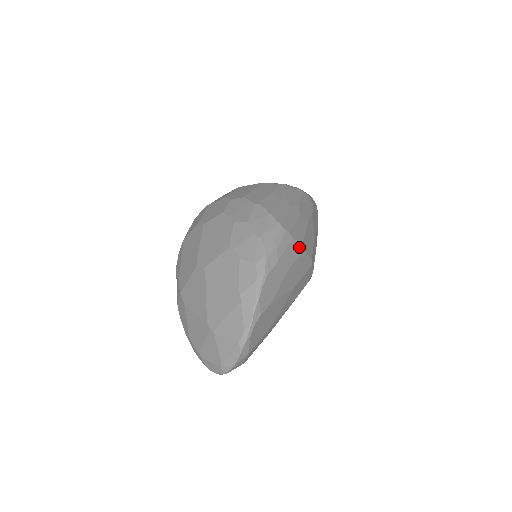
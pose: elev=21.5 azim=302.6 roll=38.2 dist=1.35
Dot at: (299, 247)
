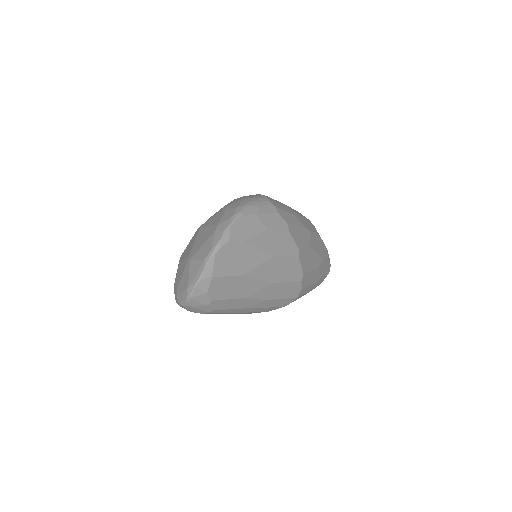
Dot at: (283, 224)
